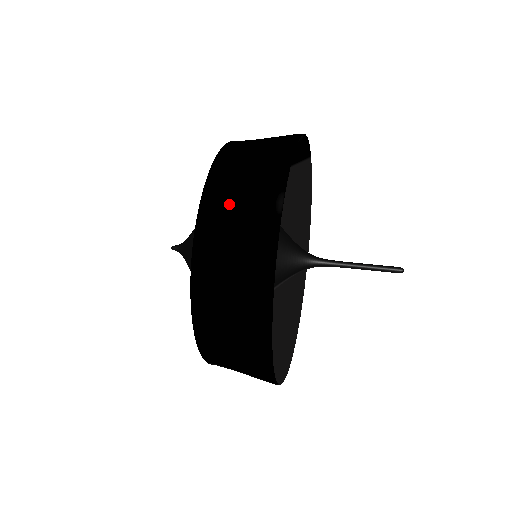
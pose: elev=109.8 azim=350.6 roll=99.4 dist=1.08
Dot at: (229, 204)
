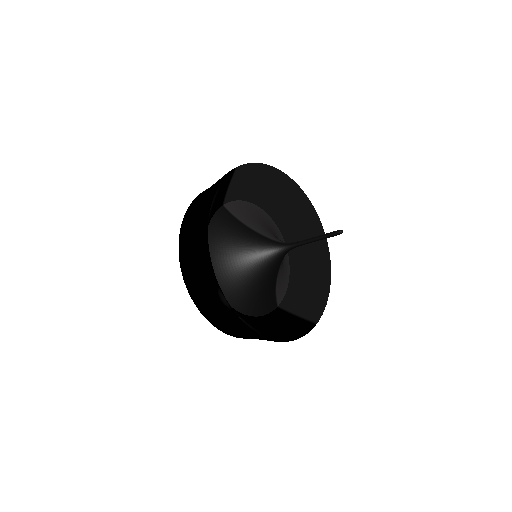
Dot at: (205, 302)
